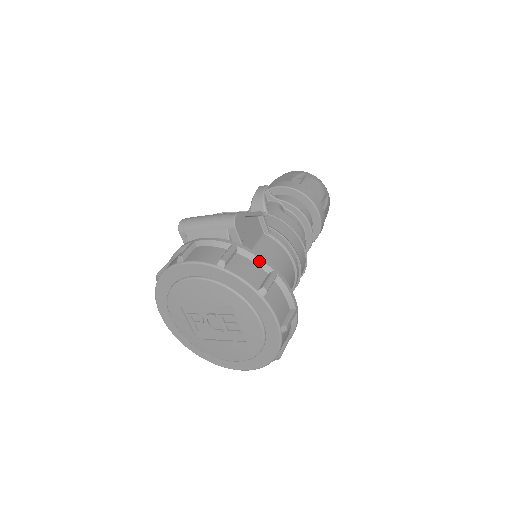
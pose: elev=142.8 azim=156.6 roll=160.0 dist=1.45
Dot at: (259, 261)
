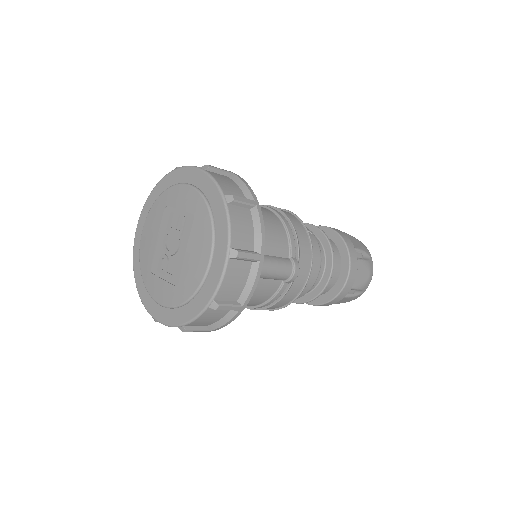
Dot at: occluded
